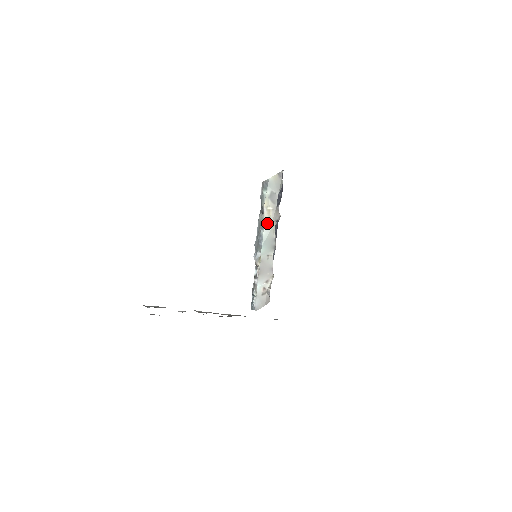
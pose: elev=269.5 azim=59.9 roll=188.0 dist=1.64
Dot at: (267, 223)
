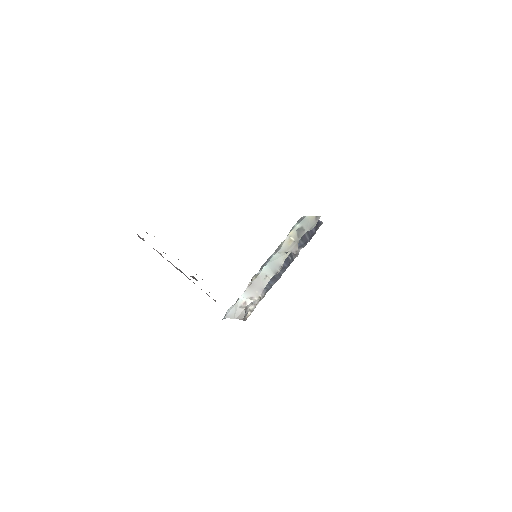
Dot at: (283, 249)
